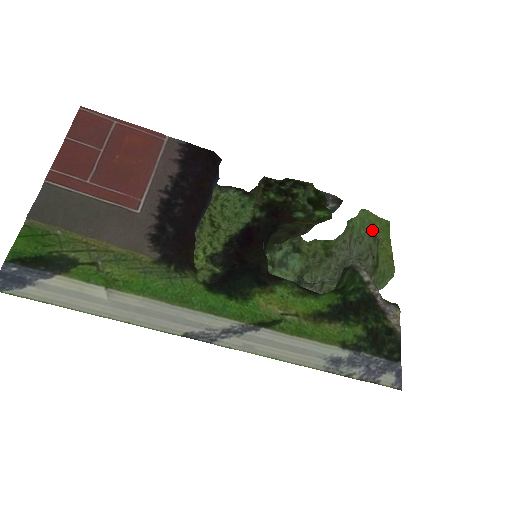
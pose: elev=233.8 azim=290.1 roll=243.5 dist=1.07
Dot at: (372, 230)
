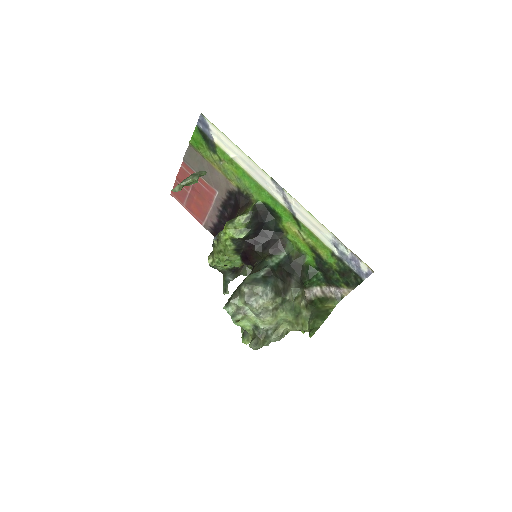
Dot at: occluded
